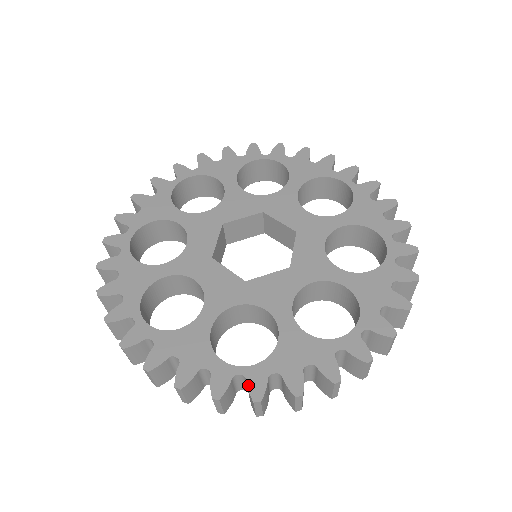
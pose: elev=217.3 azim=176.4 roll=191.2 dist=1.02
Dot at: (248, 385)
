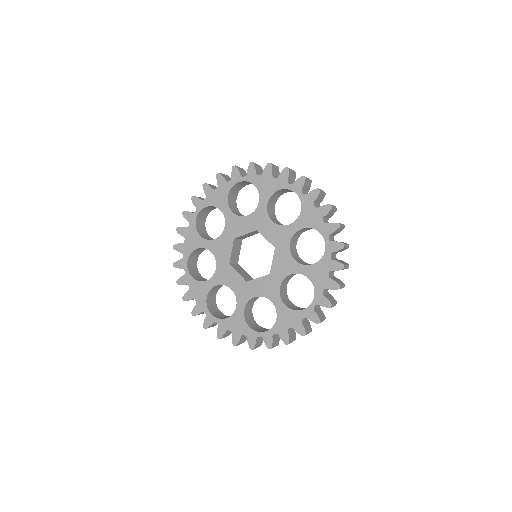
Dot at: occluded
